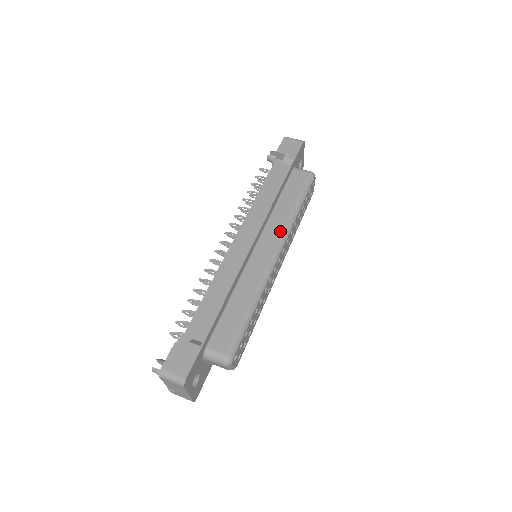
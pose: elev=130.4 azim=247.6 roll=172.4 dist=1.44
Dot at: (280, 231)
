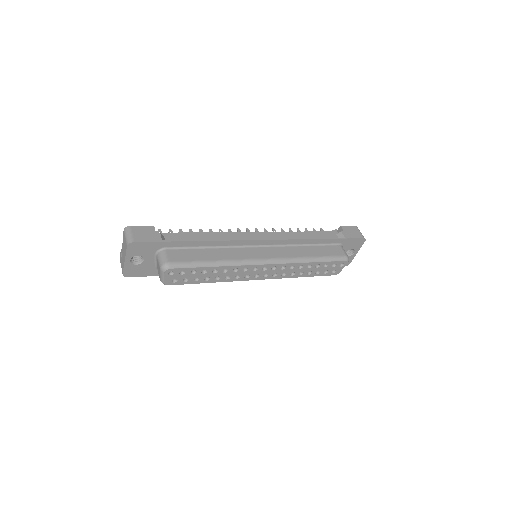
Dot at: (285, 256)
